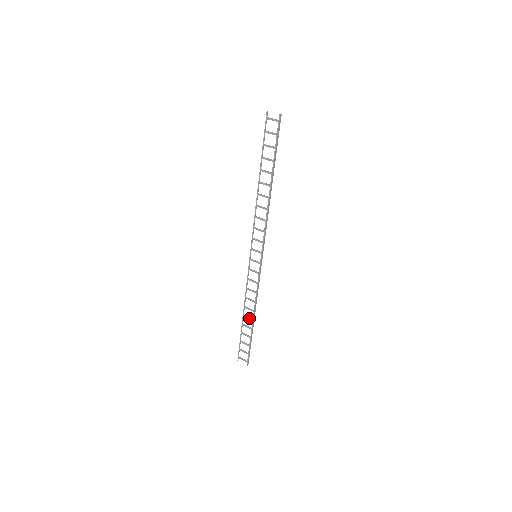
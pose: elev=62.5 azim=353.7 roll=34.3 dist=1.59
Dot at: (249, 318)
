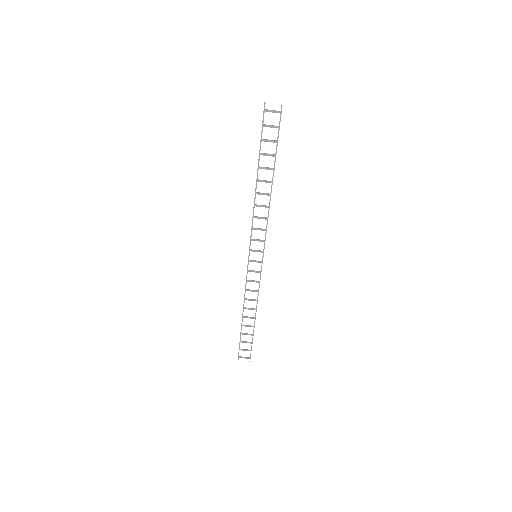
Dot at: (250, 317)
